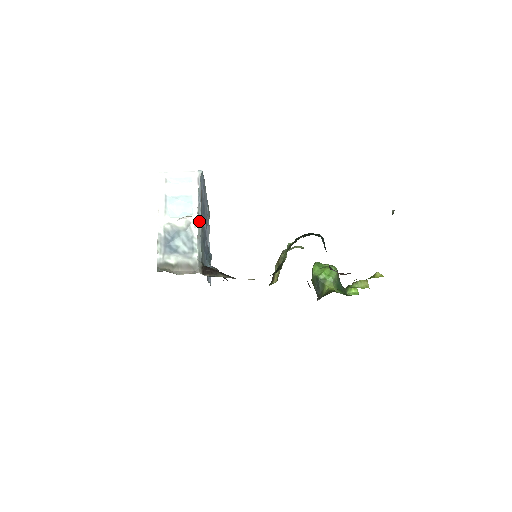
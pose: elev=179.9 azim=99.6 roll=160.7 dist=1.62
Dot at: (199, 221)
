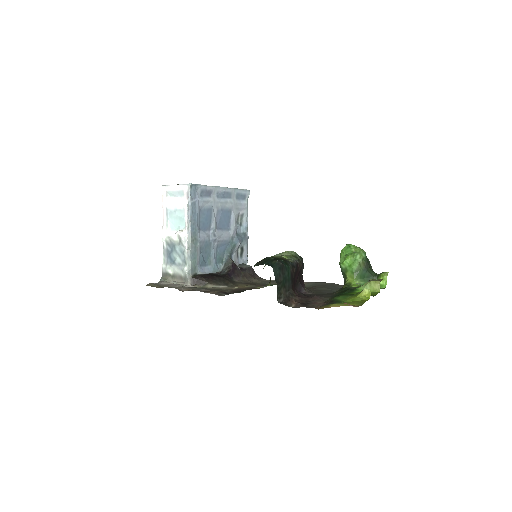
Dot at: (188, 236)
